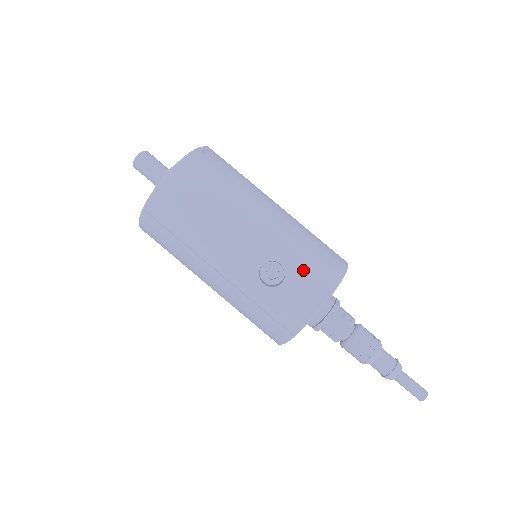
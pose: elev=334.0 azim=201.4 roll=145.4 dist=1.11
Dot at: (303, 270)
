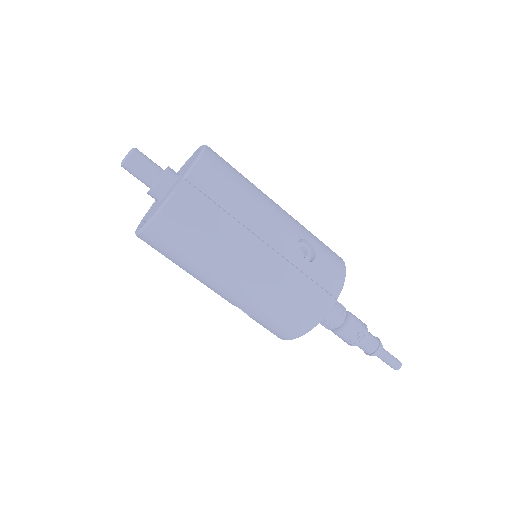
Dot at: (323, 248)
